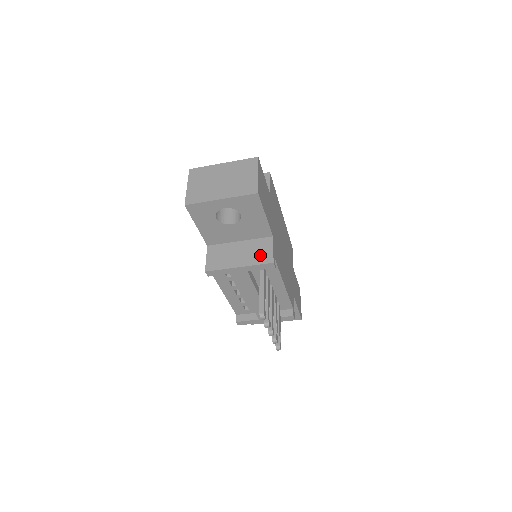
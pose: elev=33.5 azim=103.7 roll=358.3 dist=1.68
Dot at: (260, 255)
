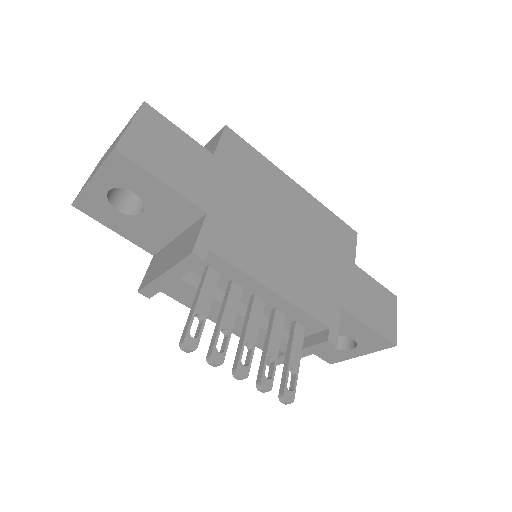
Dot at: (185, 247)
